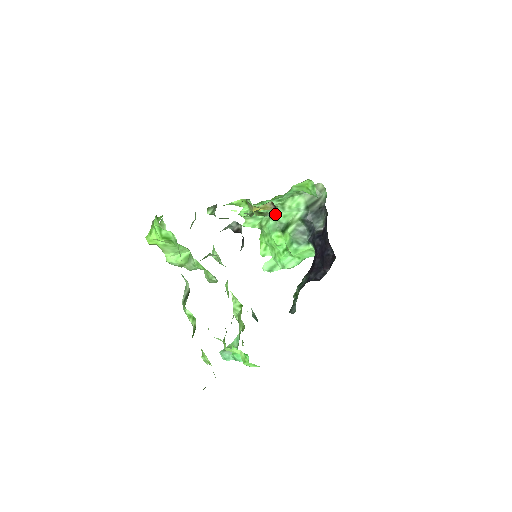
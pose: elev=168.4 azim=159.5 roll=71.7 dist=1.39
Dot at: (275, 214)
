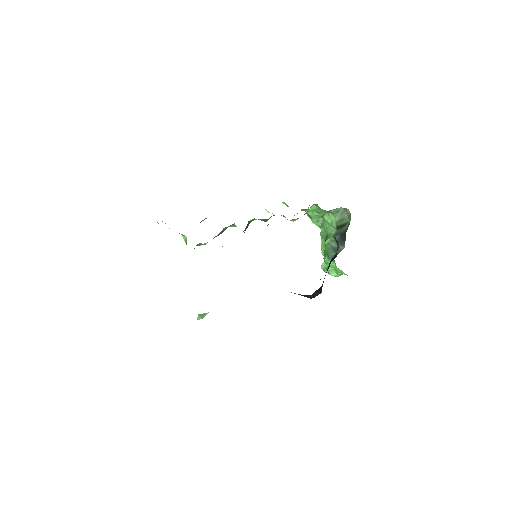
Dot at: (323, 223)
